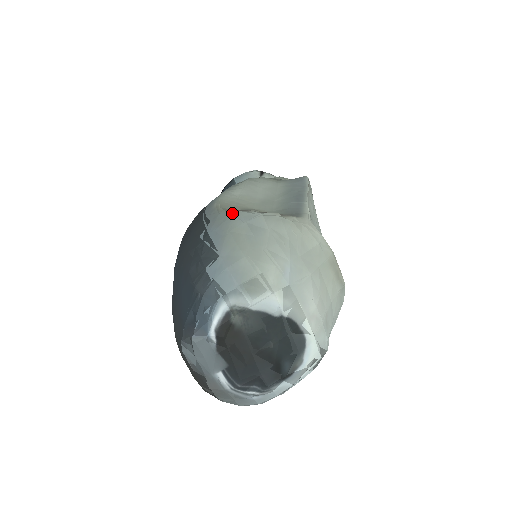
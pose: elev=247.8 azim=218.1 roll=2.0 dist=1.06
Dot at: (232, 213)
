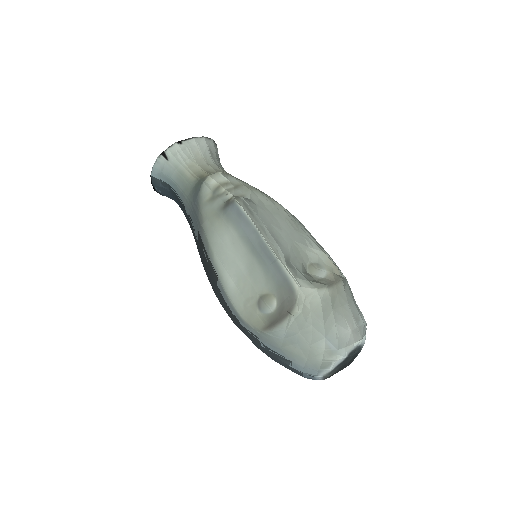
Dot at: (269, 334)
